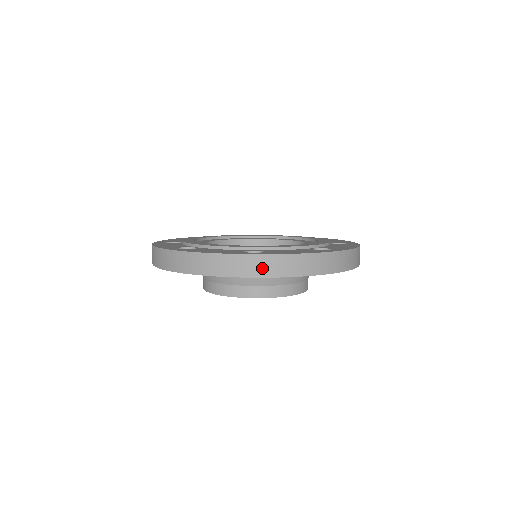
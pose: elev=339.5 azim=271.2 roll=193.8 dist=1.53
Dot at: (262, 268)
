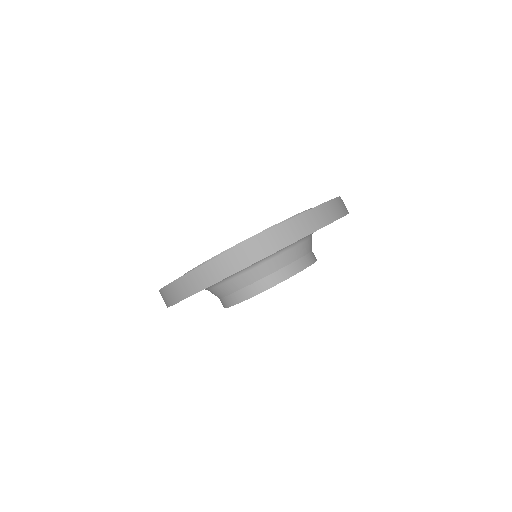
Dot at: (289, 234)
